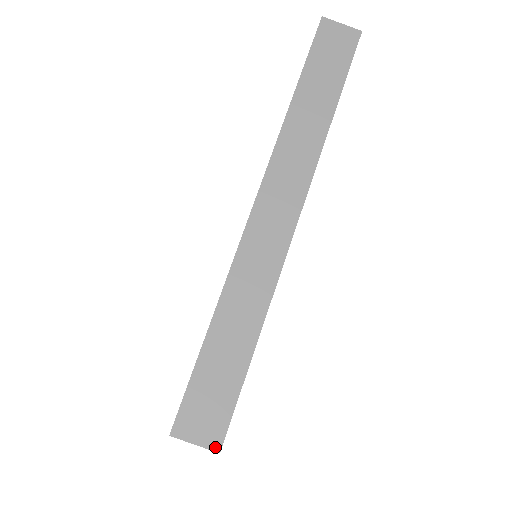
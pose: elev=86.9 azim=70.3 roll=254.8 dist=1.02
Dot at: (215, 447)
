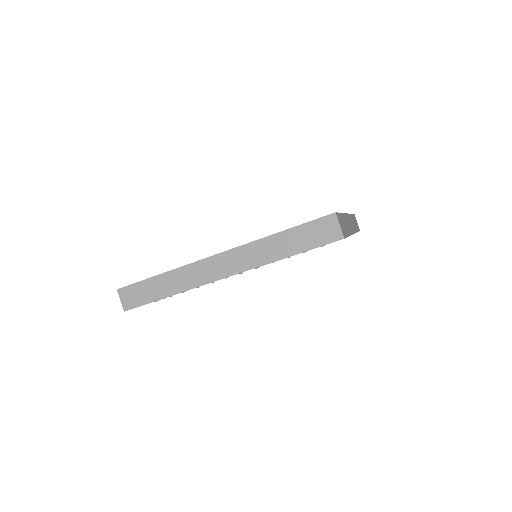
Dot at: (125, 308)
